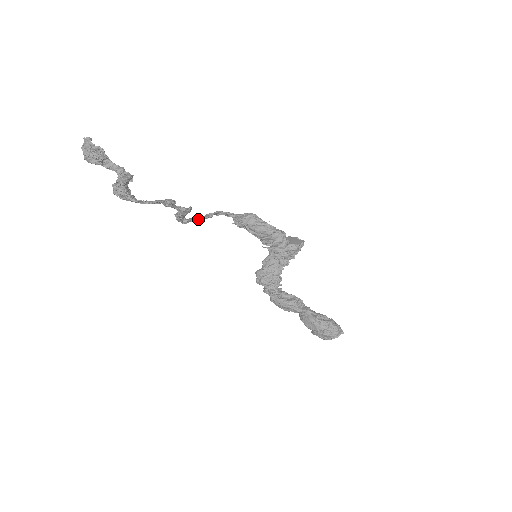
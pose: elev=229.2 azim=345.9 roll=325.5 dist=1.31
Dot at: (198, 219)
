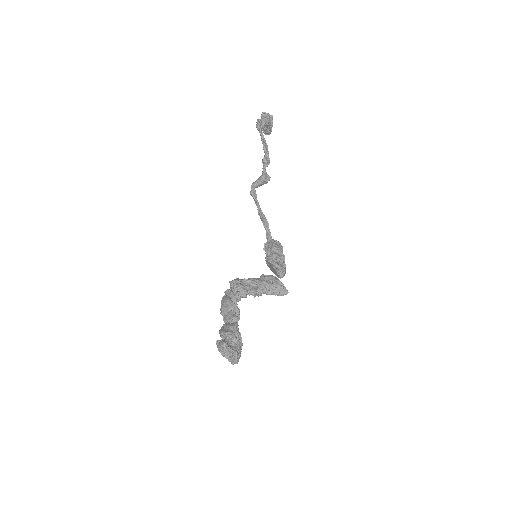
Dot at: (257, 205)
